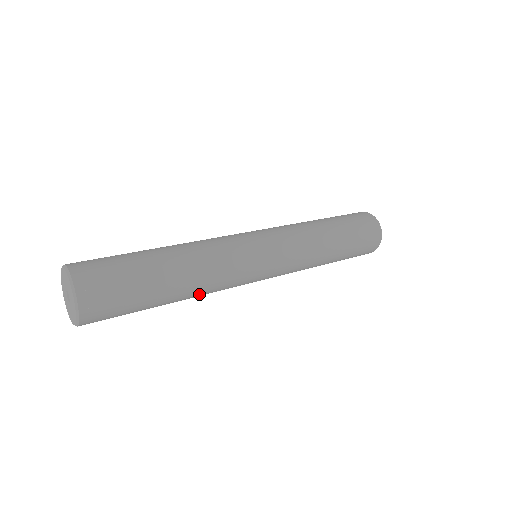
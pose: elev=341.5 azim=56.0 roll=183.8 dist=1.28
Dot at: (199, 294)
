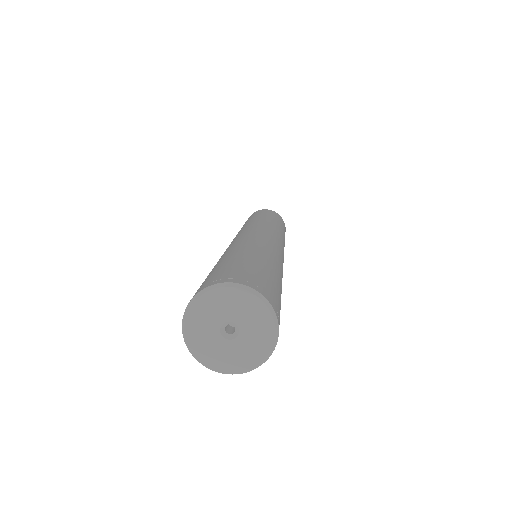
Dot at: occluded
